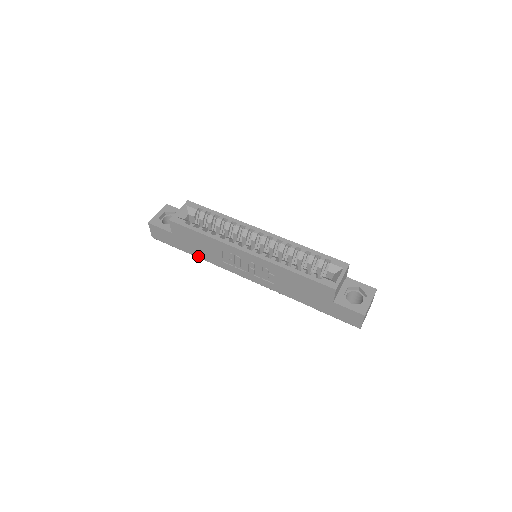
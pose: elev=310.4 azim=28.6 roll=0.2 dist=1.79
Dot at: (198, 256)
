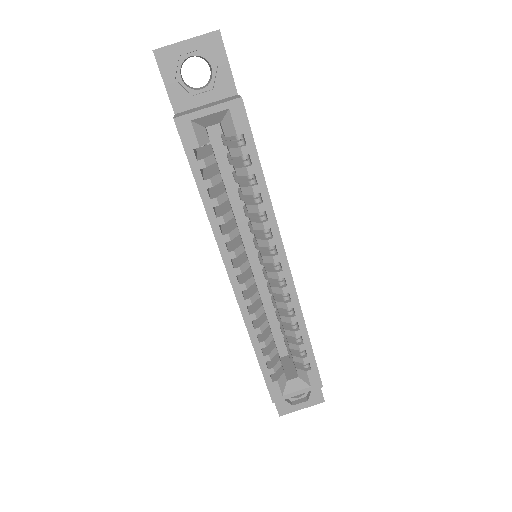
Dot at: occluded
